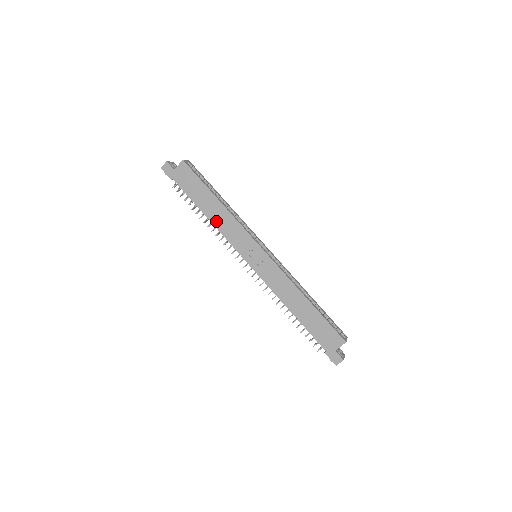
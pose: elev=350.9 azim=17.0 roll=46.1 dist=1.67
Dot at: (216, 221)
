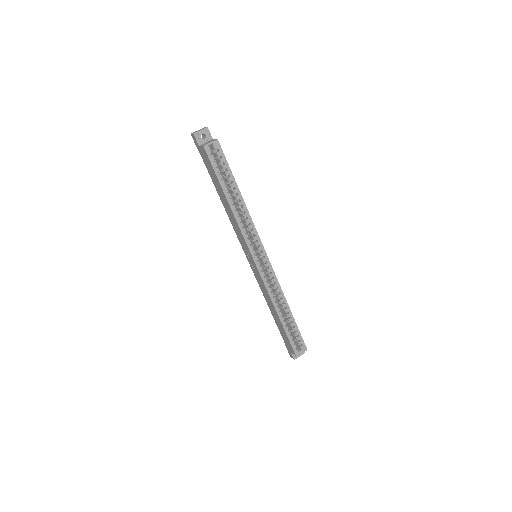
Dot at: (227, 212)
